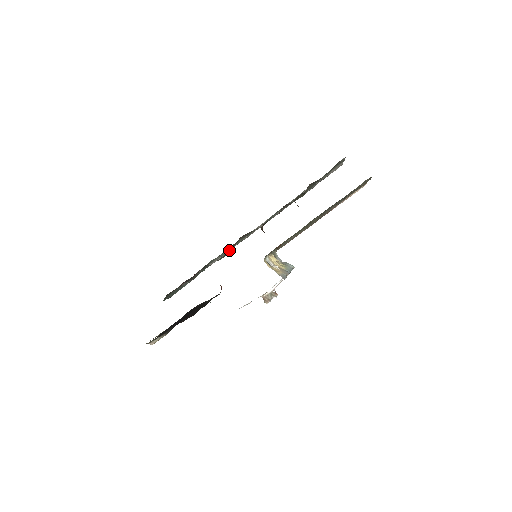
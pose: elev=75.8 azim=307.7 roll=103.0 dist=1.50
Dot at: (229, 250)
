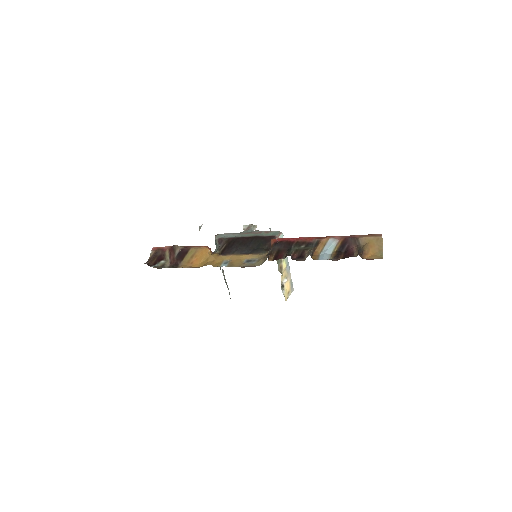
Dot at: occluded
